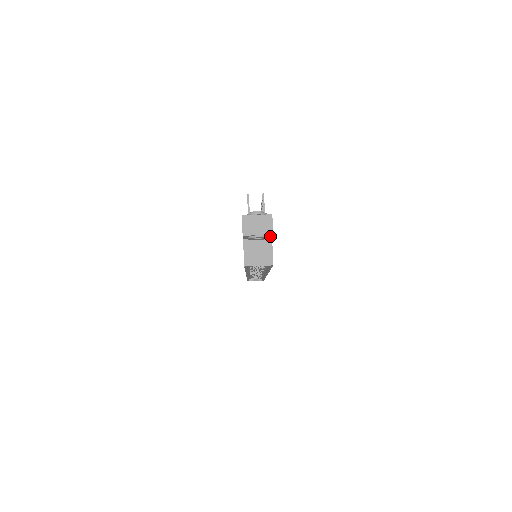
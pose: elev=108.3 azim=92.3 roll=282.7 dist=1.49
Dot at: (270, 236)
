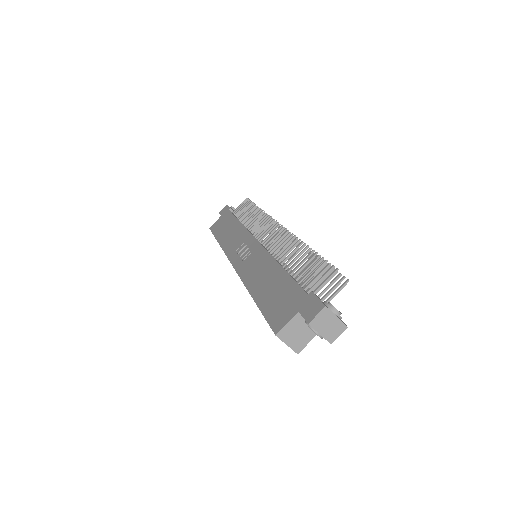
Dot at: occluded
